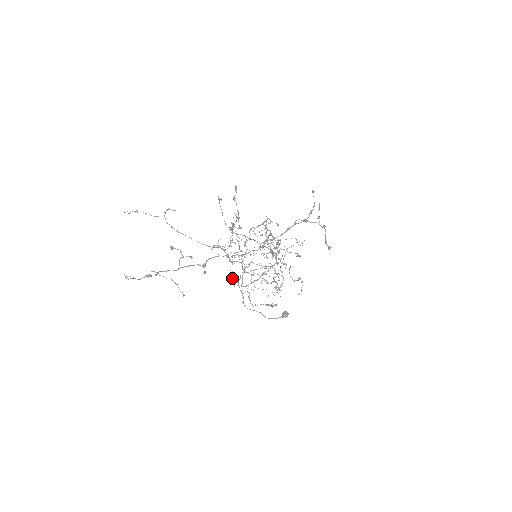
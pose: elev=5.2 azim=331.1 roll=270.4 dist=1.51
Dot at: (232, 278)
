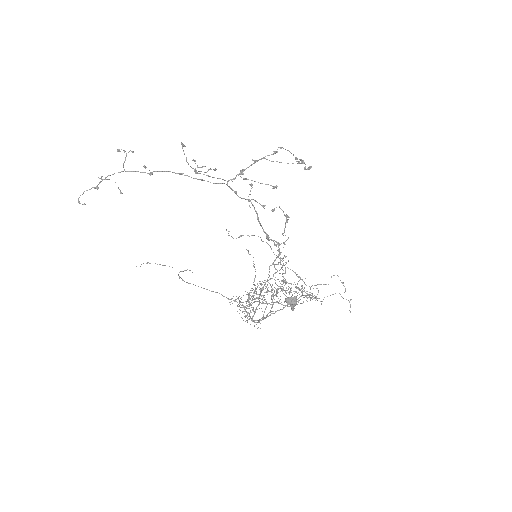
Dot at: (239, 309)
